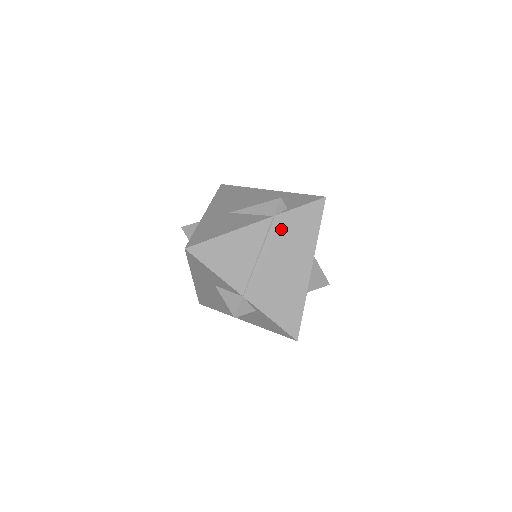
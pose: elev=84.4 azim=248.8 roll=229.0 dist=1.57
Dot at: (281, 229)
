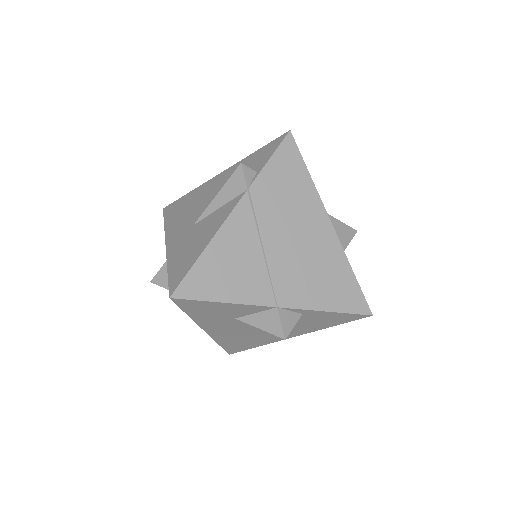
Dot at: (266, 199)
